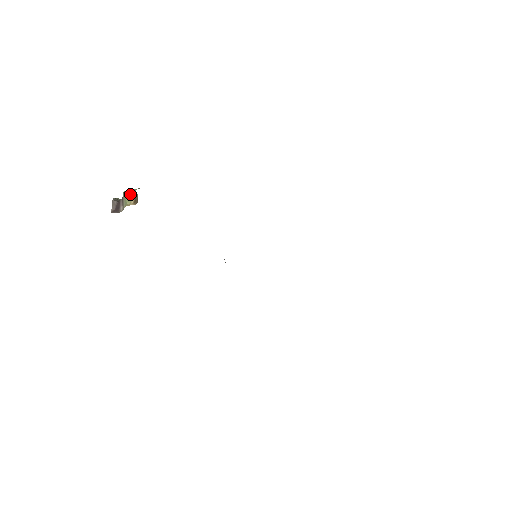
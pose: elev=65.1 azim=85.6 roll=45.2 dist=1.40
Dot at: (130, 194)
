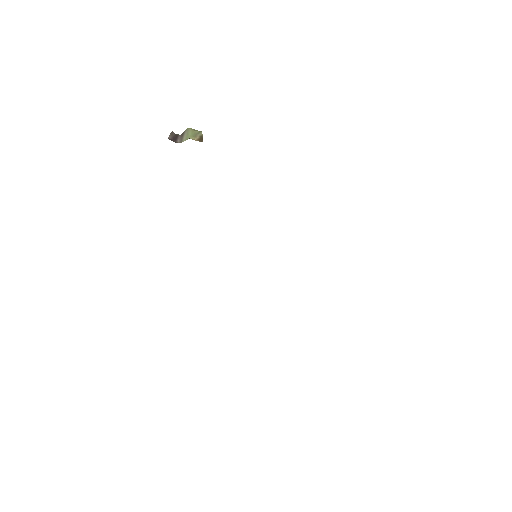
Dot at: (196, 132)
